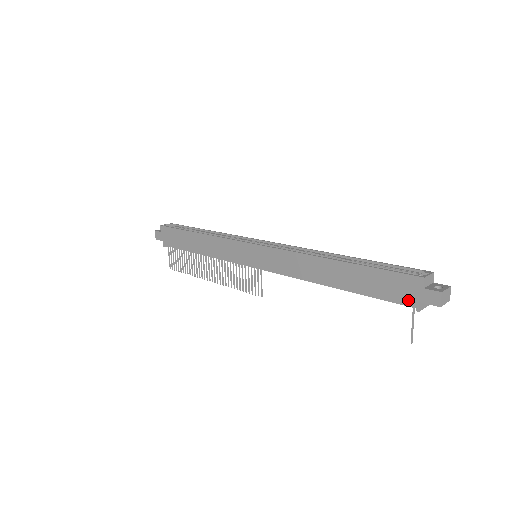
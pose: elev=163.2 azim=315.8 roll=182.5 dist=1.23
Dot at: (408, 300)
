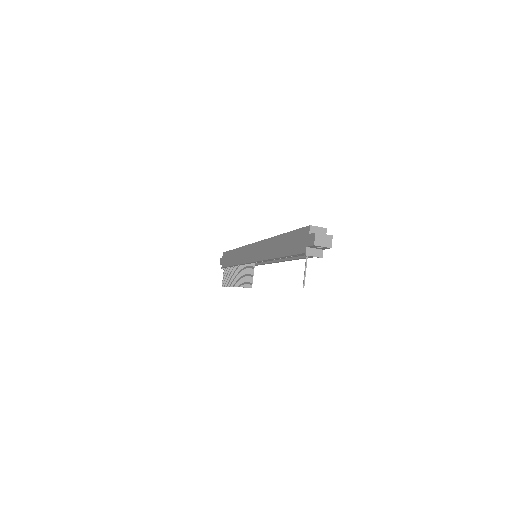
Dot at: (302, 248)
